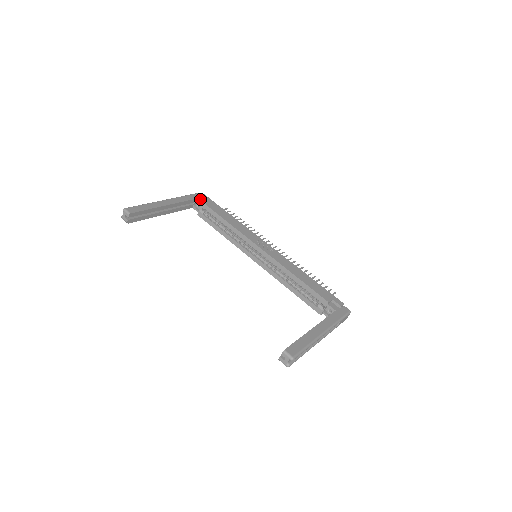
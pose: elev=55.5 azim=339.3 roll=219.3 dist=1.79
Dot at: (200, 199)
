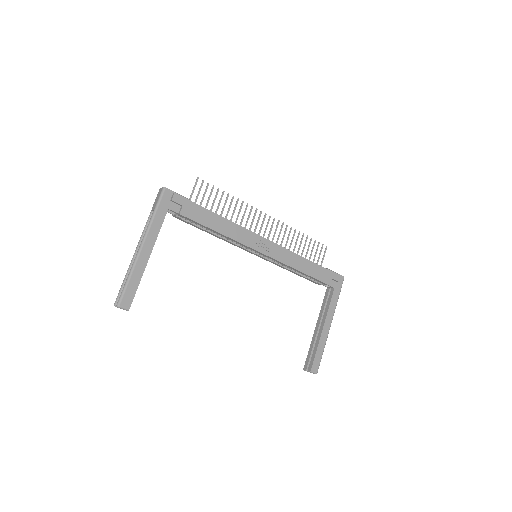
Dot at: (173, 205)
